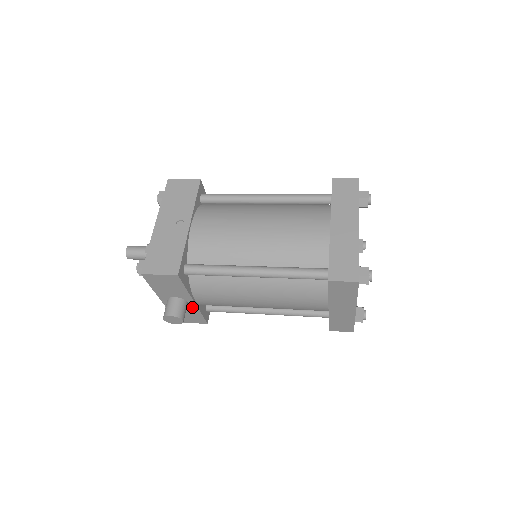
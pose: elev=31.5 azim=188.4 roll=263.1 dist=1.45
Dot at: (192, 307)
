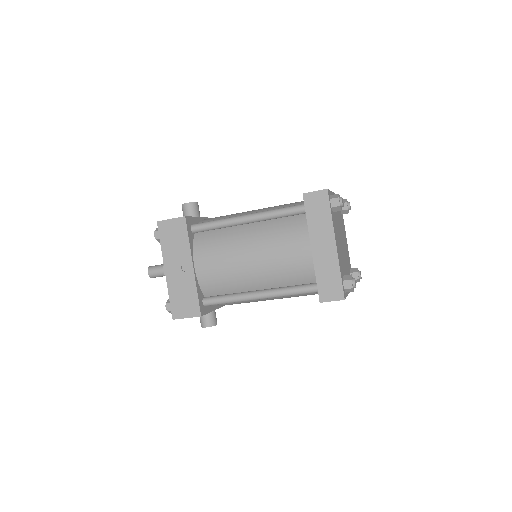
Dot at: occluded
